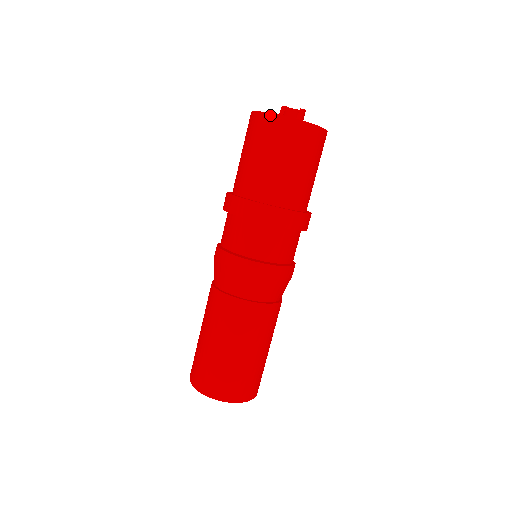
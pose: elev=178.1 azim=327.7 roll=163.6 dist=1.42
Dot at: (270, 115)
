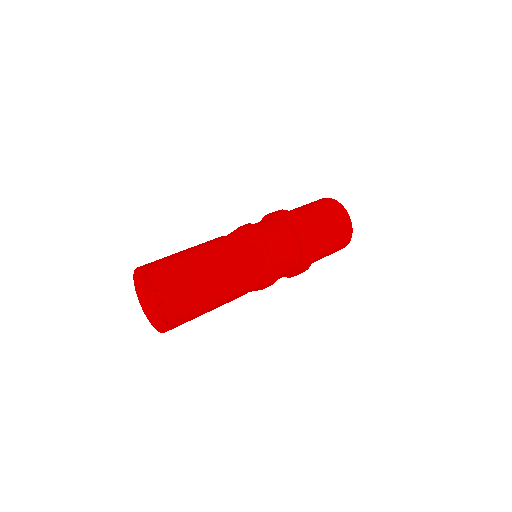
Dot at: (347, 213)
